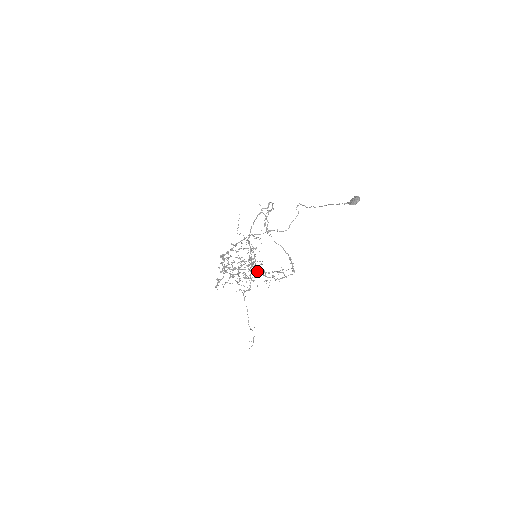
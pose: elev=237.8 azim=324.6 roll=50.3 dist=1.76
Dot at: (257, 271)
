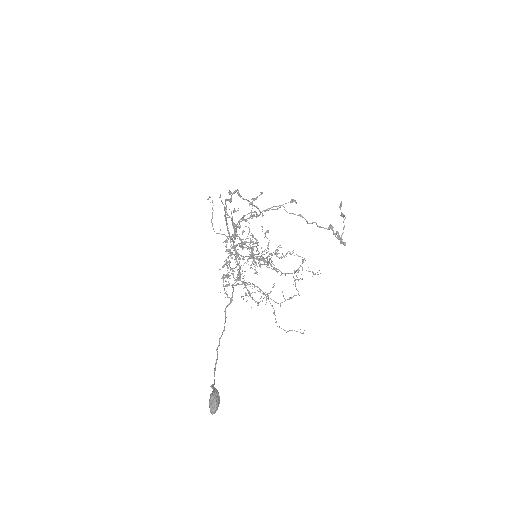
Dot at: occluded
